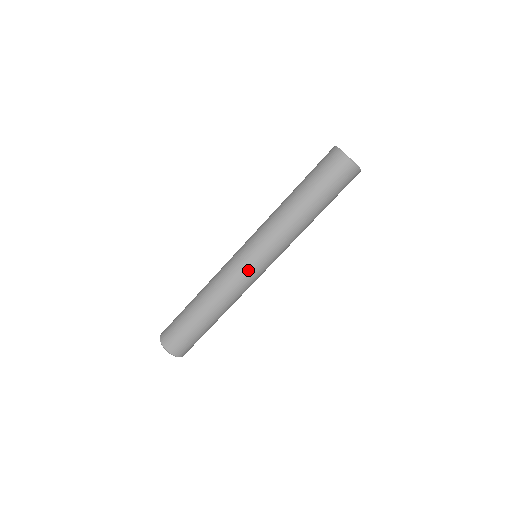
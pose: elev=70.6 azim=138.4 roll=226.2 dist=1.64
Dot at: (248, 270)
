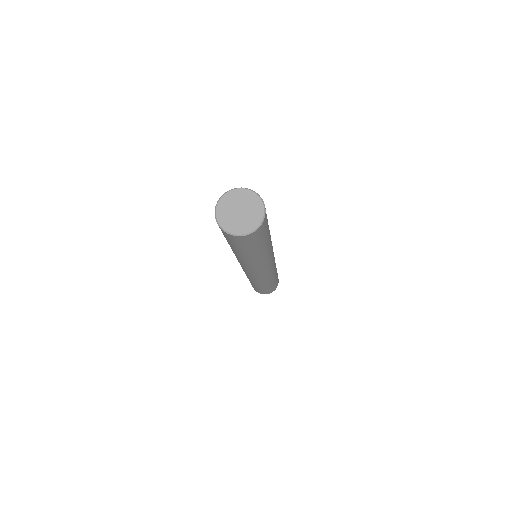
Dot at: (263, 275)
